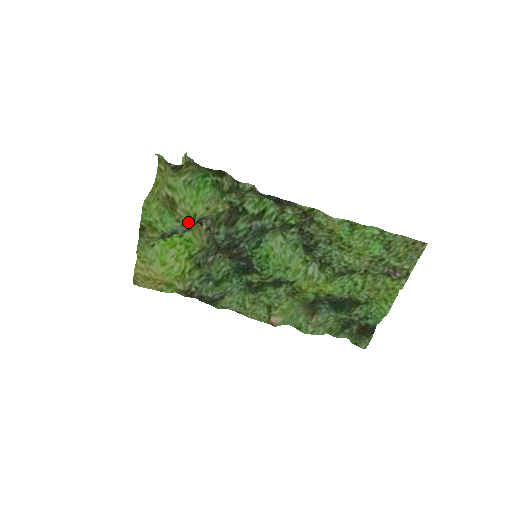
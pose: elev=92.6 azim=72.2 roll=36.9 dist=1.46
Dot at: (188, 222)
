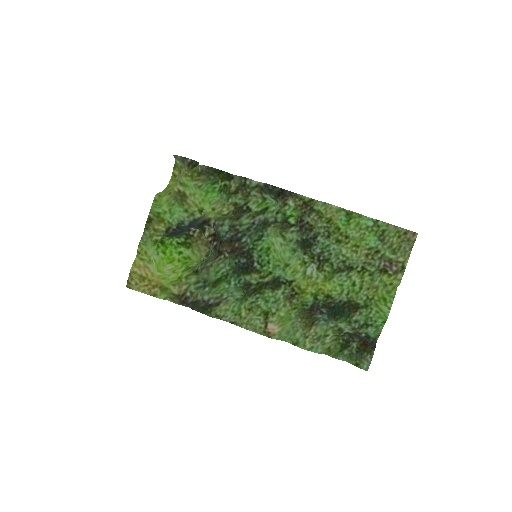
Dot at: (195, 213)
